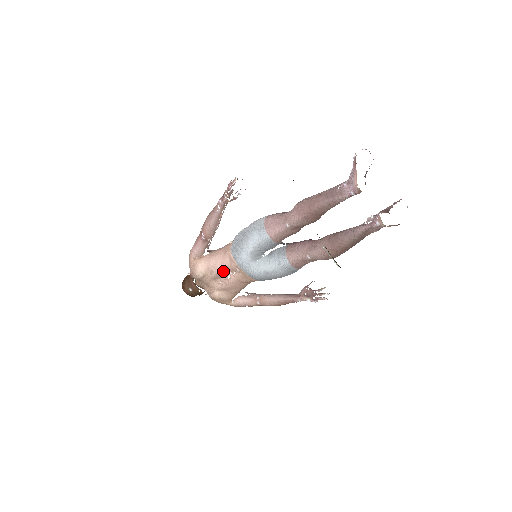
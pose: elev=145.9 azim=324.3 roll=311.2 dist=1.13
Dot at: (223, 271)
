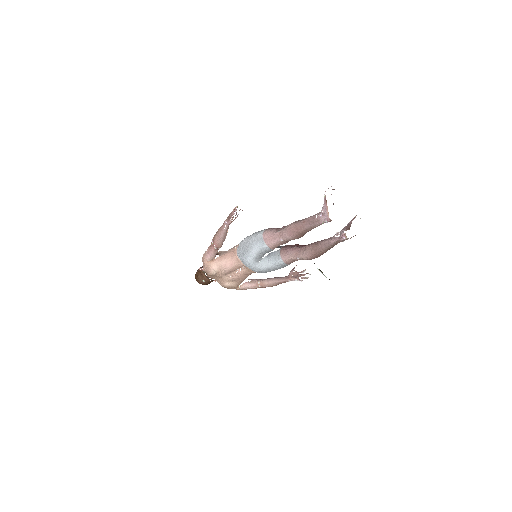
Dot at: (232, 269)
